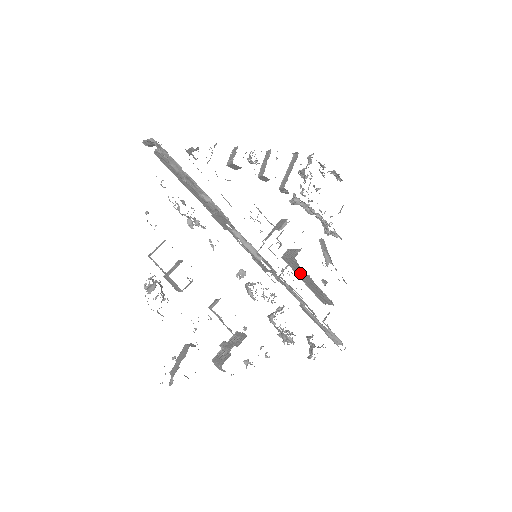
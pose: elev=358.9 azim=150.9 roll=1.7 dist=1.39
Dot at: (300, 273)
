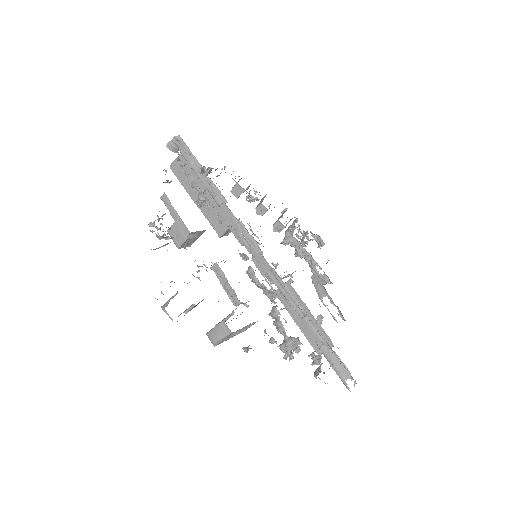
Dot at: occluded
